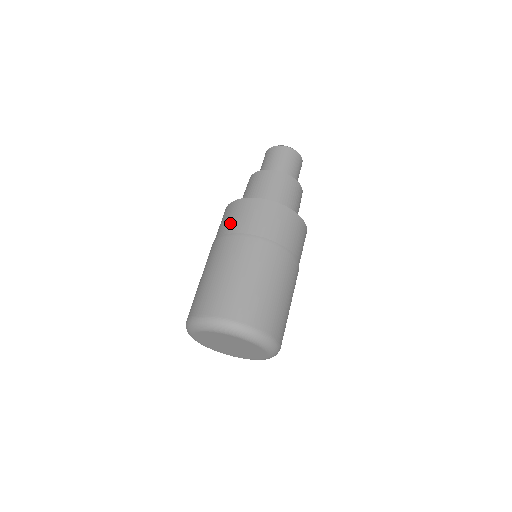
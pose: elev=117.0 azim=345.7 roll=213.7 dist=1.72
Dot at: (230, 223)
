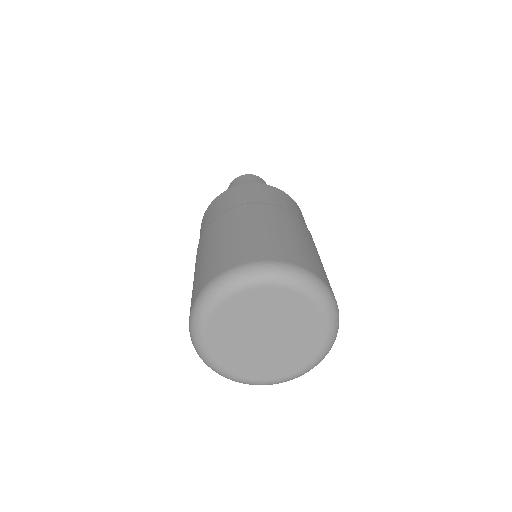
Dot at: occluded
